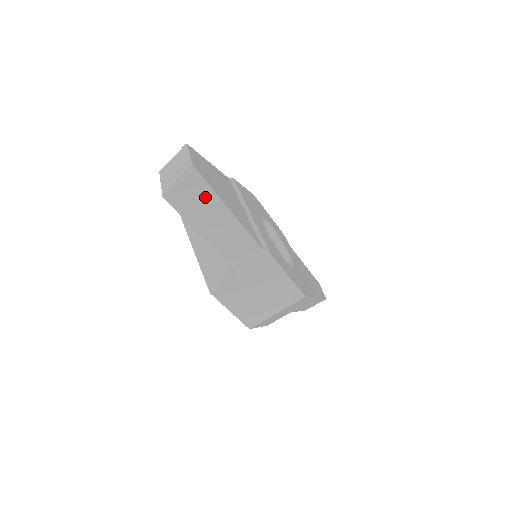
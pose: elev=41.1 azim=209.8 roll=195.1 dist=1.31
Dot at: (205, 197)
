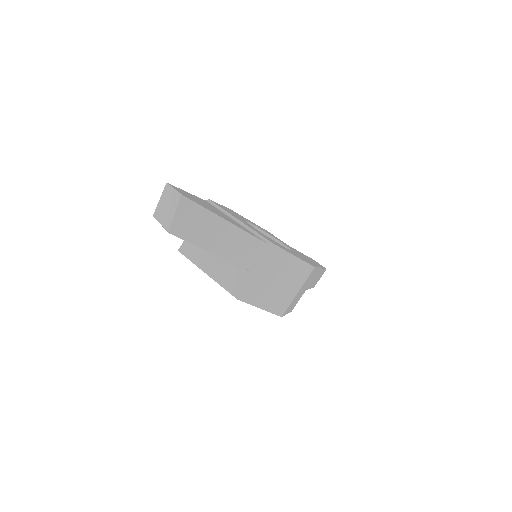
Dot at: (202, 218)
